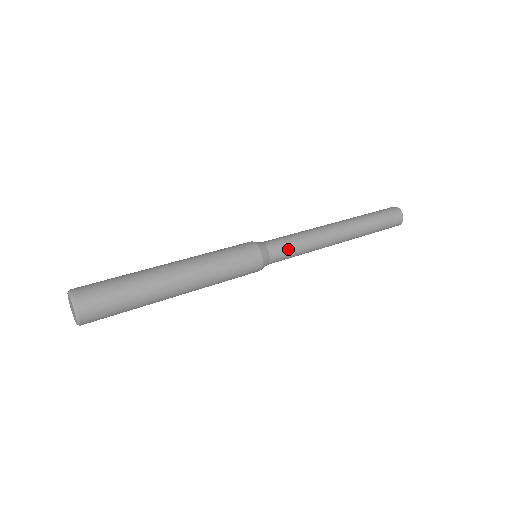
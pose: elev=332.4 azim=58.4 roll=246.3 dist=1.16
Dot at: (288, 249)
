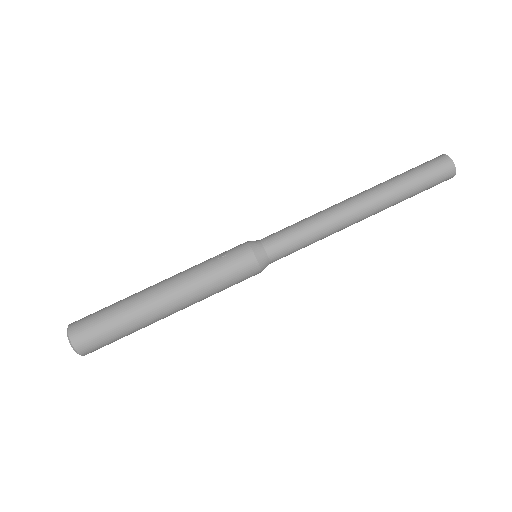
Dot at: occluded
